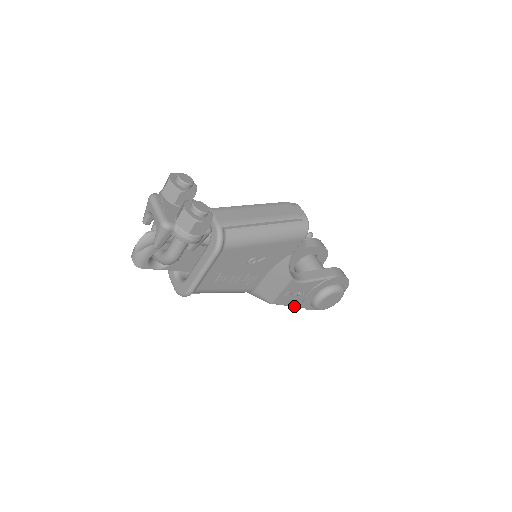
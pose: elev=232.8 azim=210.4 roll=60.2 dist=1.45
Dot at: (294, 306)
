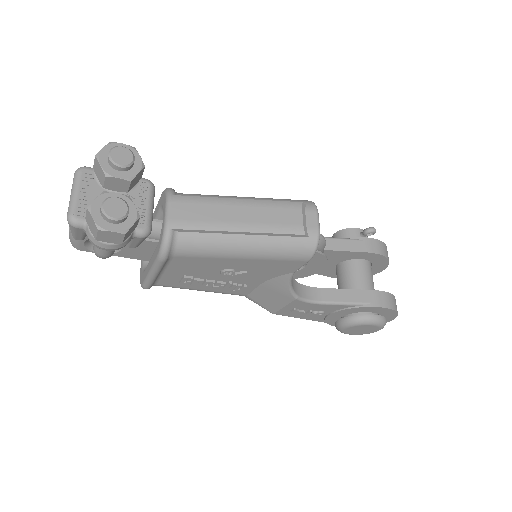
Dot at: (312, 320)
